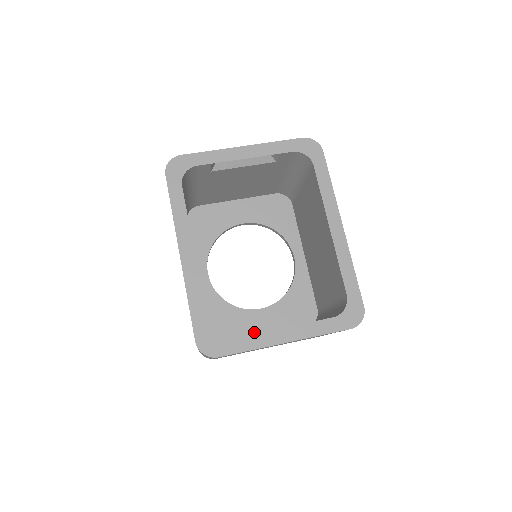
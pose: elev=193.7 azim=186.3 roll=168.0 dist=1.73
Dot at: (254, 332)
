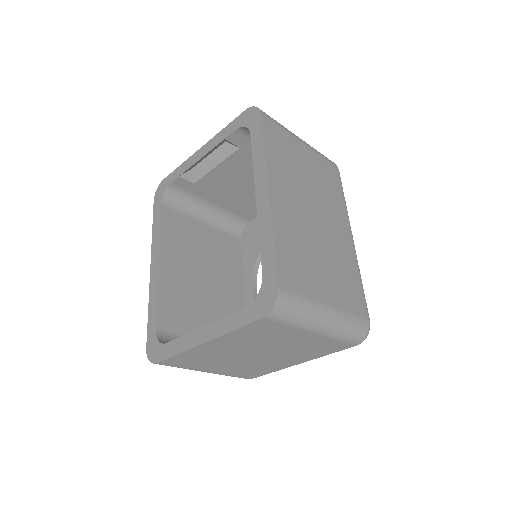
Dot at: occluded
